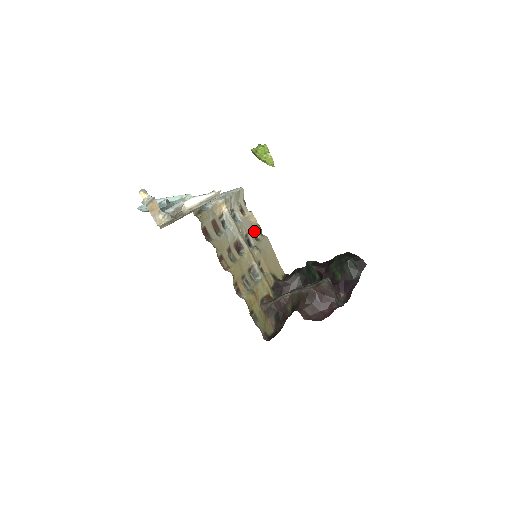
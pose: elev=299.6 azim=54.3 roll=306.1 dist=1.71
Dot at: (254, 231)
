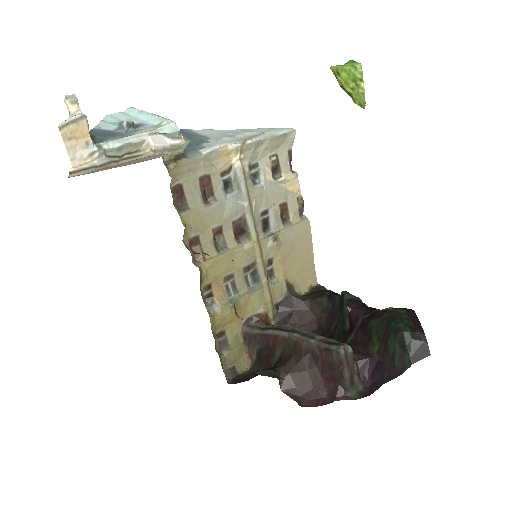
Dot at: (287, 207)
